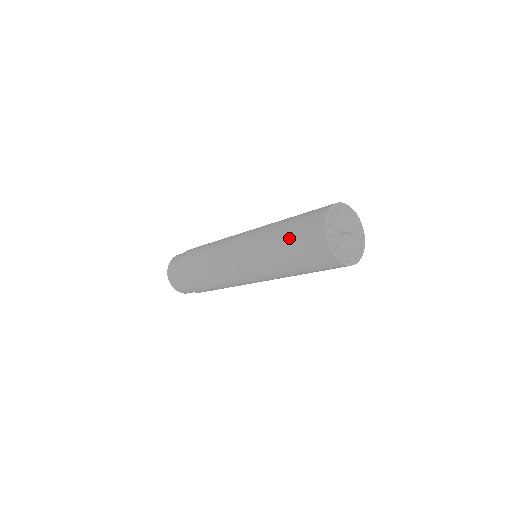
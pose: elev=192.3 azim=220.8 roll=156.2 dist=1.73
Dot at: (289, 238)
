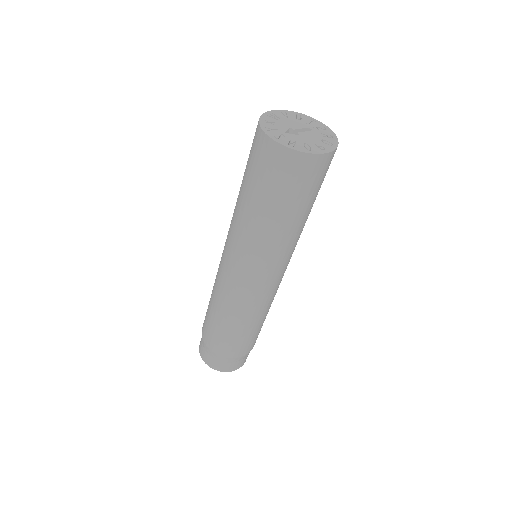
Dot at: (250, 186)
